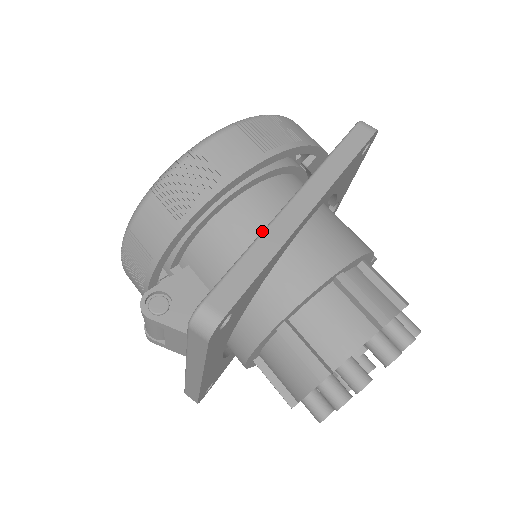
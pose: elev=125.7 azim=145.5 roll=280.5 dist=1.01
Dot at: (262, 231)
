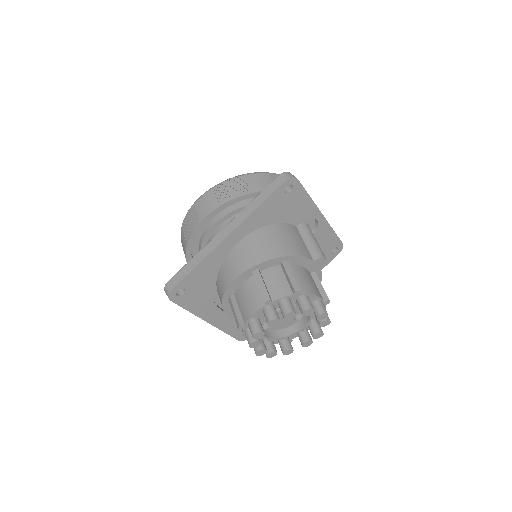
Dot at: (203, 248)
